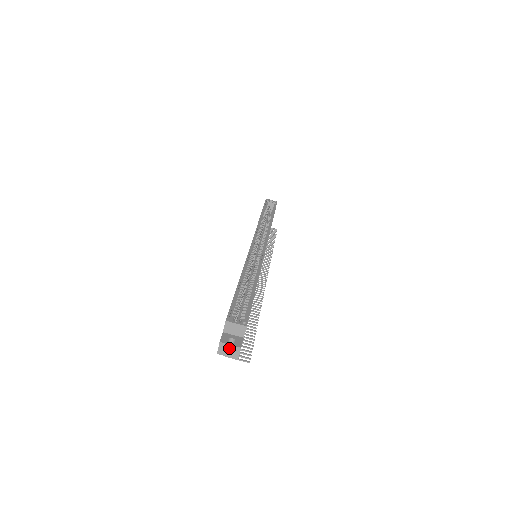
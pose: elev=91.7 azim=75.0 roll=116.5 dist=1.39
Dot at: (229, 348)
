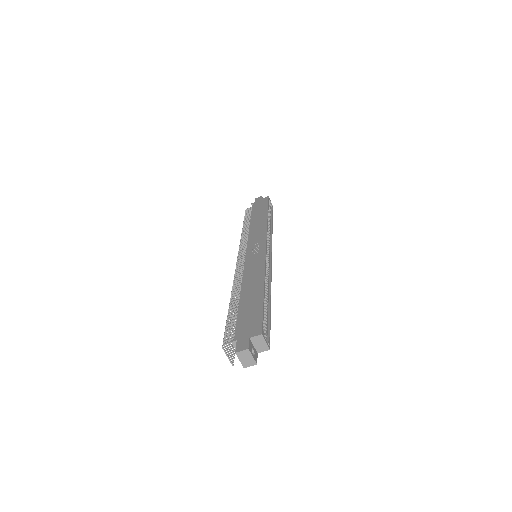
Dot at: (249, 357)
